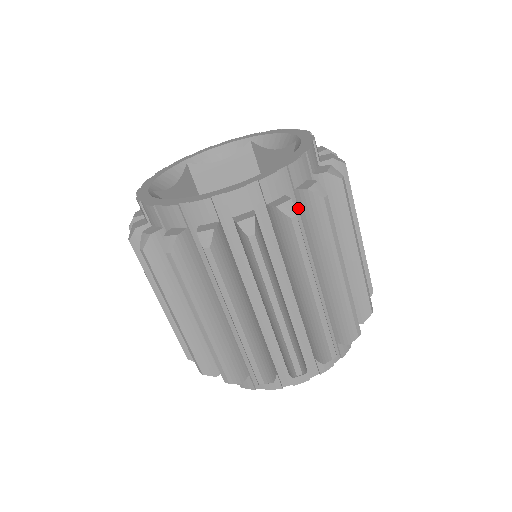
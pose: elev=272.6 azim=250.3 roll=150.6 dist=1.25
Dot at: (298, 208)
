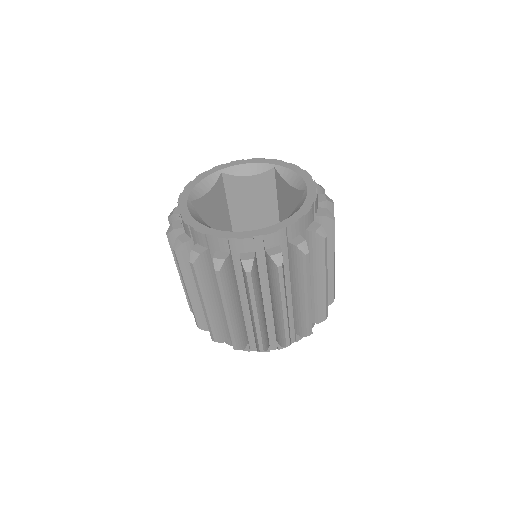
Dot at: (288, 252)
